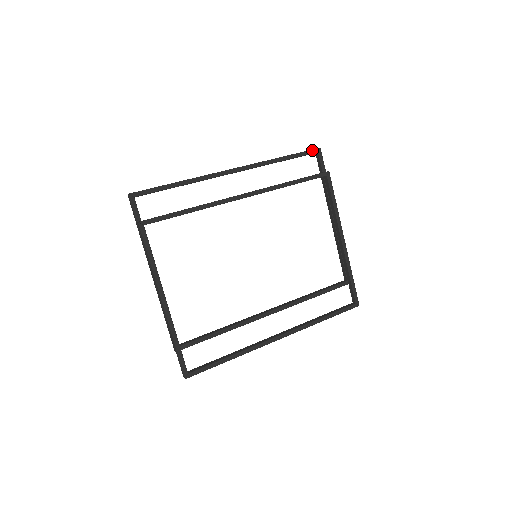
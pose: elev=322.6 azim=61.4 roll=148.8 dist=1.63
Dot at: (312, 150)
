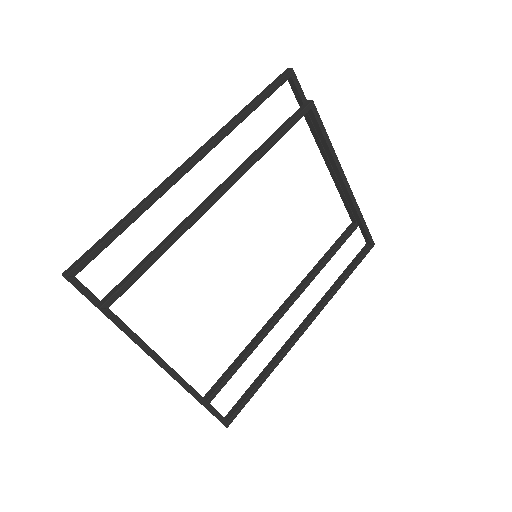
Dot at: (283, 77)
